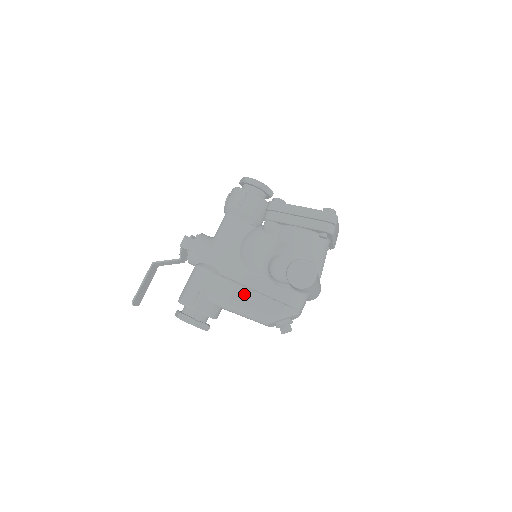
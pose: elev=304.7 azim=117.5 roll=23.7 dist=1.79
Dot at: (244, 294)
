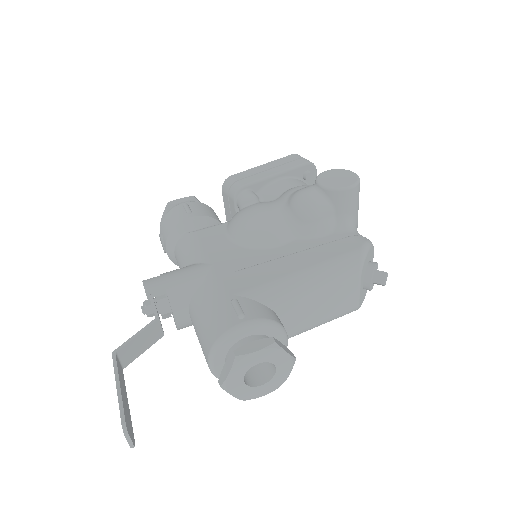
Dot at: (297, 259)
